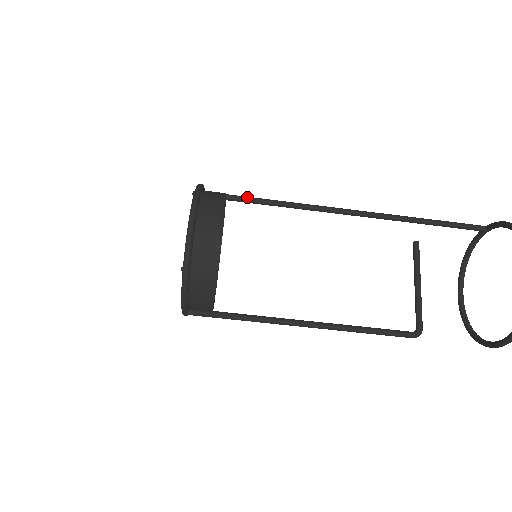
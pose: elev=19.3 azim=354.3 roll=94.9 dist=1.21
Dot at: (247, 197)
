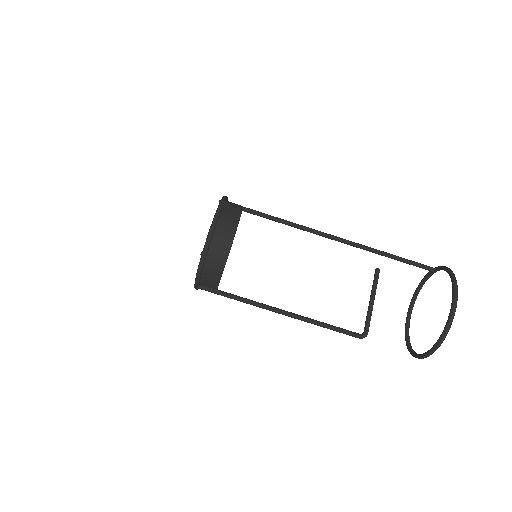
Dot at: (258, 211)
